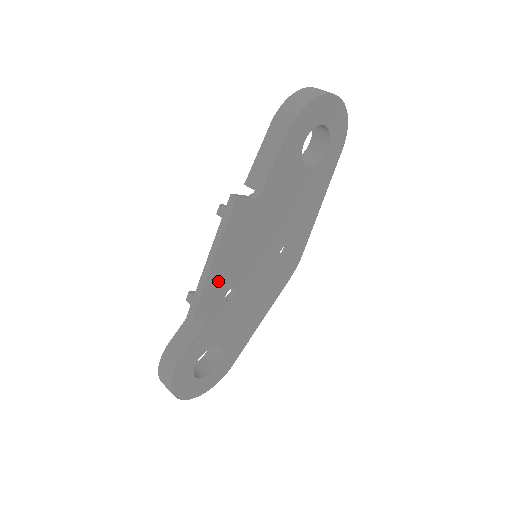
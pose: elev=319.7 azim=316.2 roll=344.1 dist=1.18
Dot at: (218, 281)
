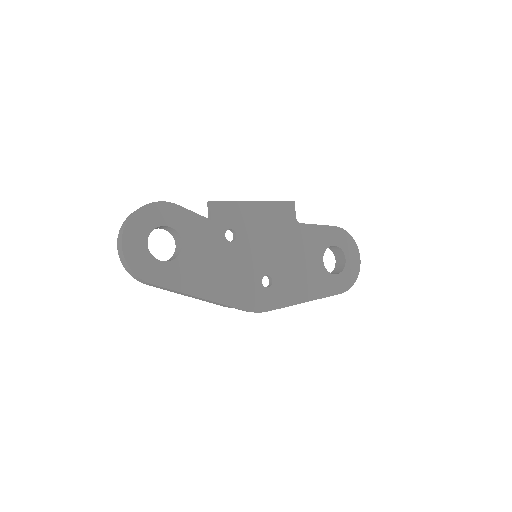
Dot at: (241, 214)
